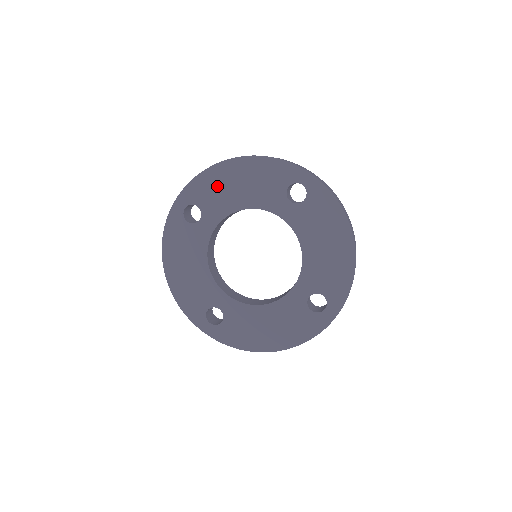
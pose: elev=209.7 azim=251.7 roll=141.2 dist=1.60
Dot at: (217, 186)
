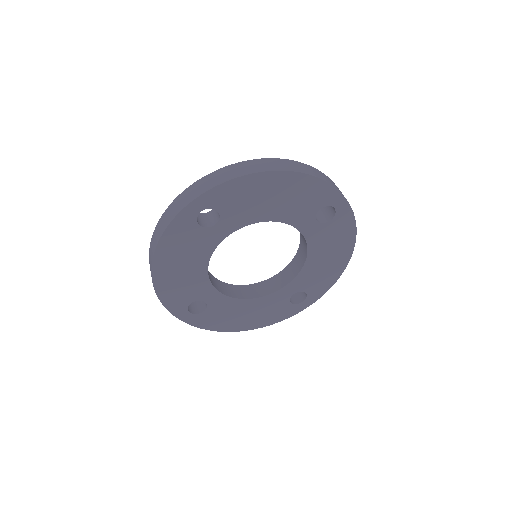
Dot at: (250, 195)
